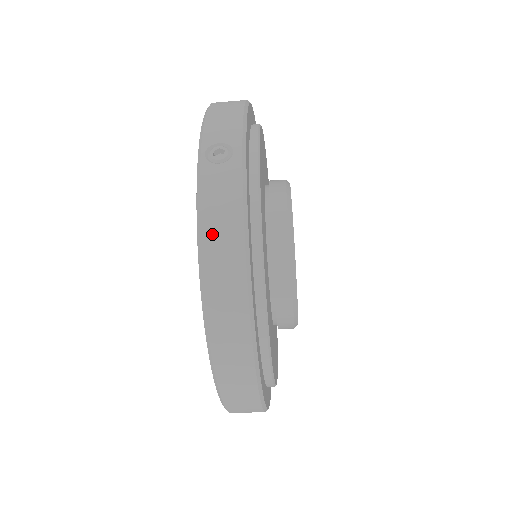
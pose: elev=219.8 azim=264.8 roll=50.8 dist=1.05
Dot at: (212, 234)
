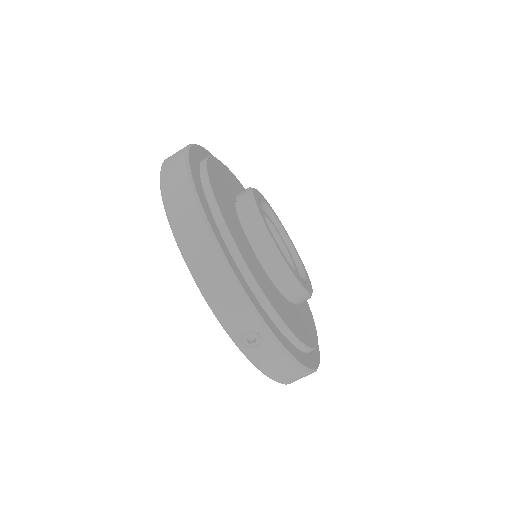
Dot at: (171, 156)
